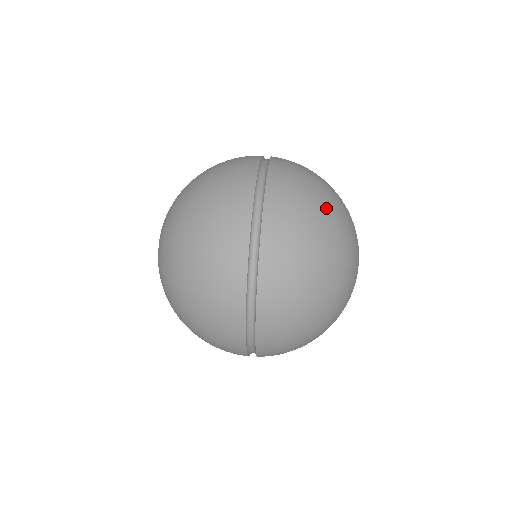
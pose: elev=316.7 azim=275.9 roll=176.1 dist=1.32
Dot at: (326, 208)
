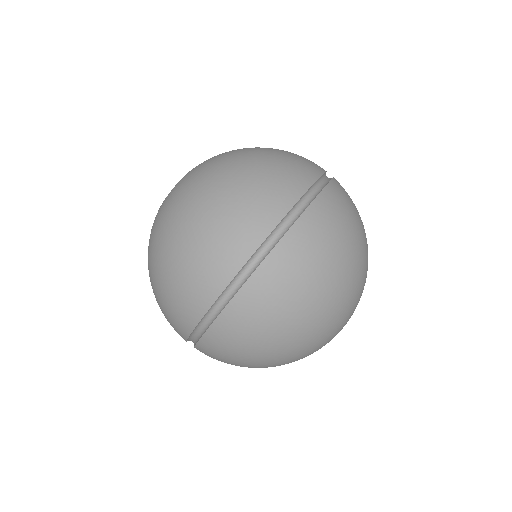
Dot at: (282, 346)
